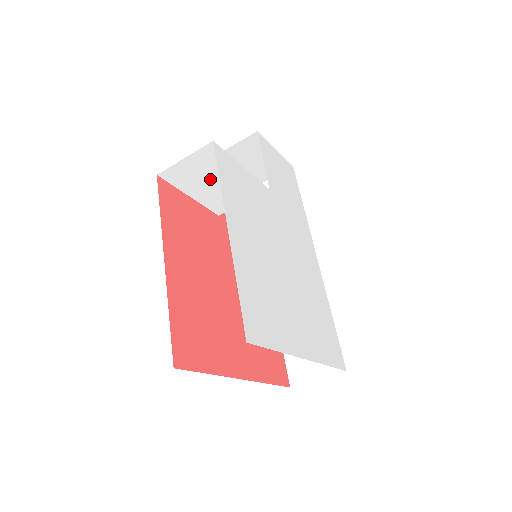
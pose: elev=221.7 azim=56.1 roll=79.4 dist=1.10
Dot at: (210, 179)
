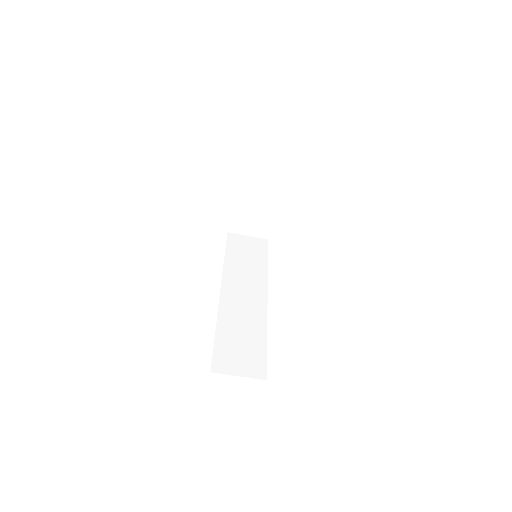
Dot at: (266, 186)
